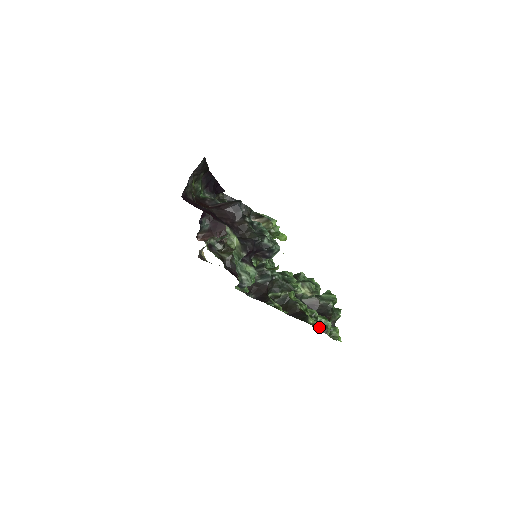
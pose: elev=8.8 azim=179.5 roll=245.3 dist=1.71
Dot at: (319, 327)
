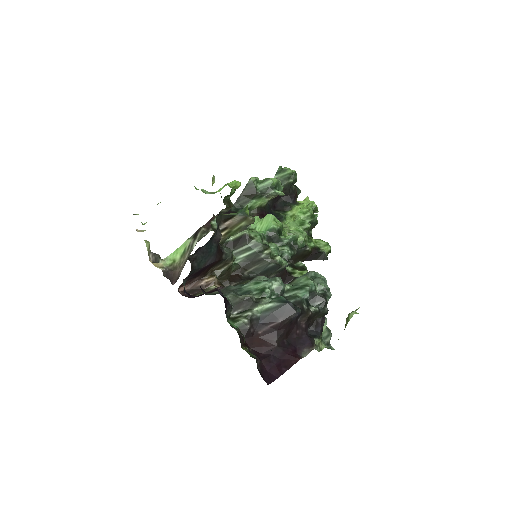
Dot at: (311, 227)
